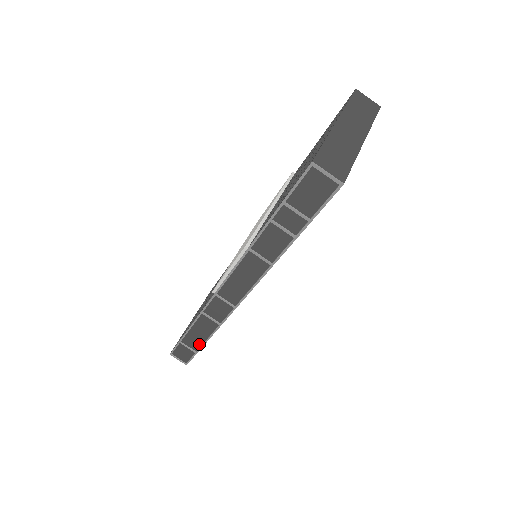
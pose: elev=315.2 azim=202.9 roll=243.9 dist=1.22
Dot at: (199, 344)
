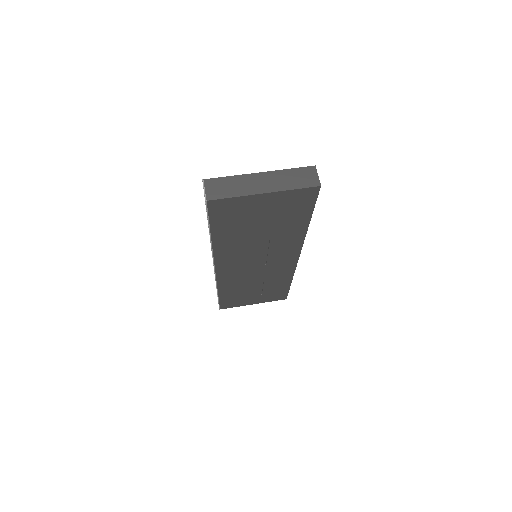
Dot at: occluded
